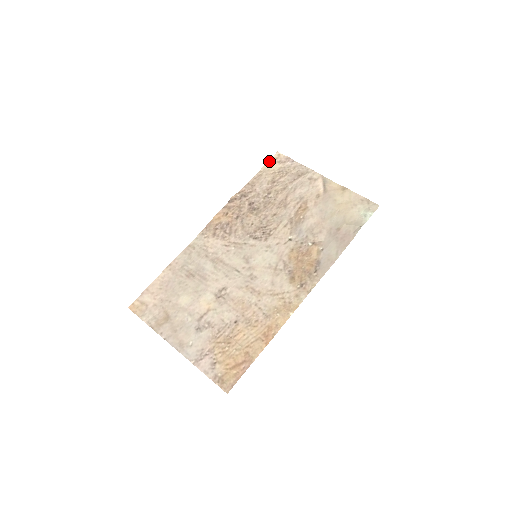
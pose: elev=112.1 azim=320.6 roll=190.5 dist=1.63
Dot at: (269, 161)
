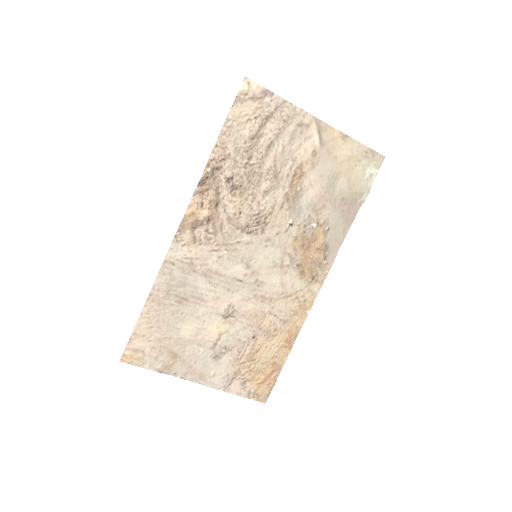
Dot at: (237, 98)
